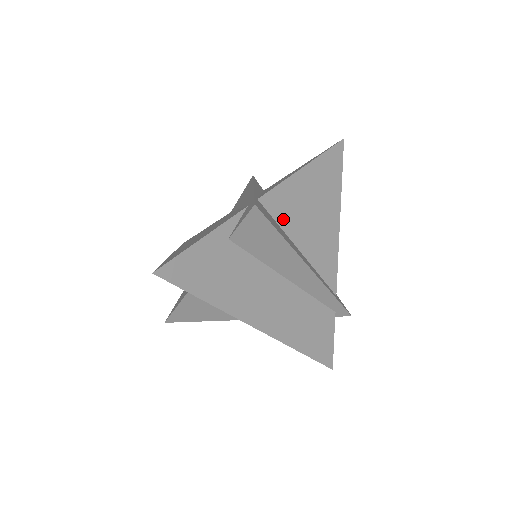
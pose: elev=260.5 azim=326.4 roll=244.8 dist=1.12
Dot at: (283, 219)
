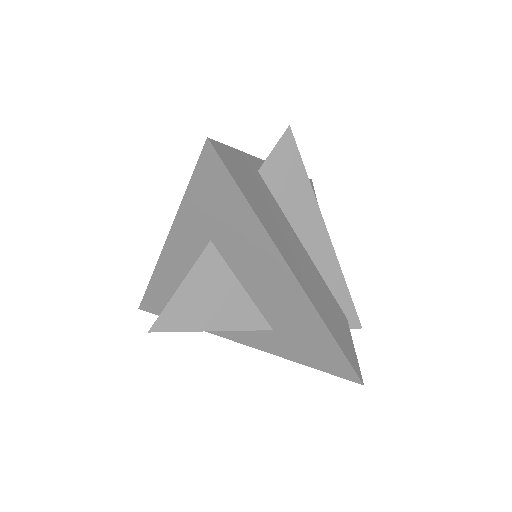
Dot at: occluded
